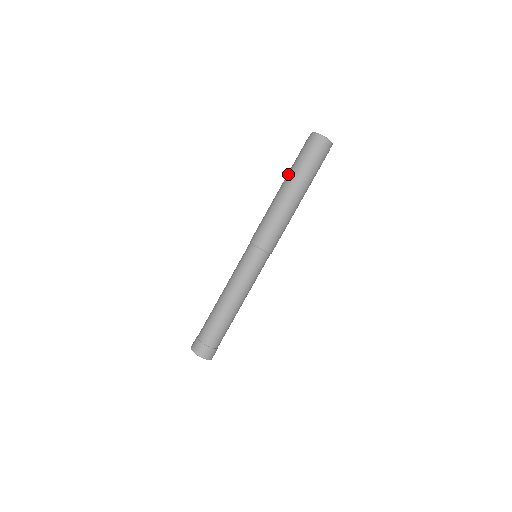
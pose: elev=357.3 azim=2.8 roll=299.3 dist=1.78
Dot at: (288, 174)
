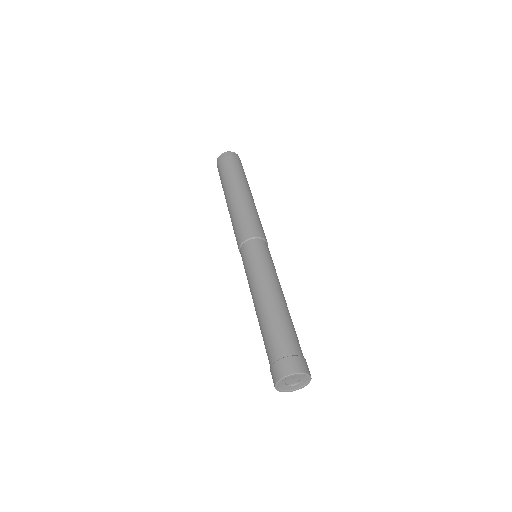
Dot at: occluded
